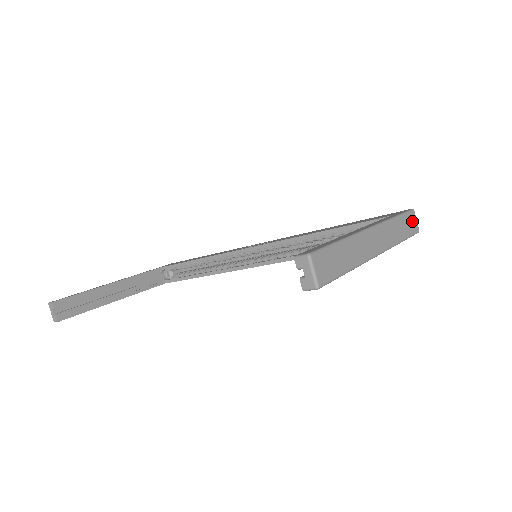
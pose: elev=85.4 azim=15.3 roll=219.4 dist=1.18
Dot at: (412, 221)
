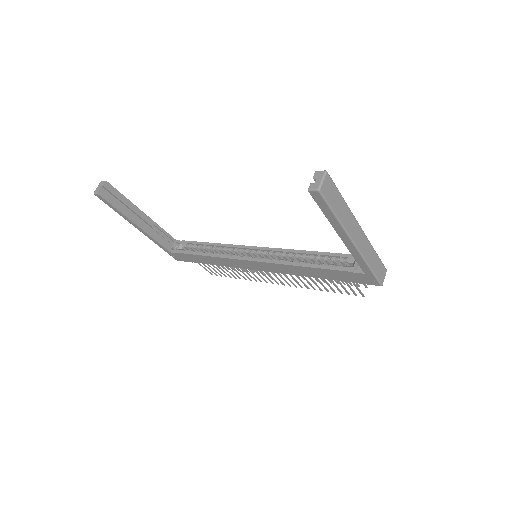
Dot at: (382, 272)
